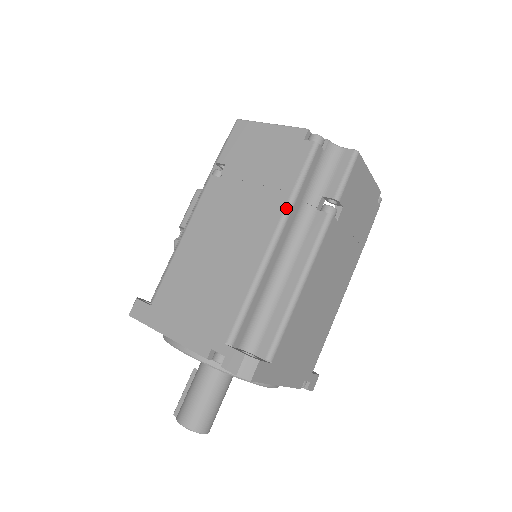
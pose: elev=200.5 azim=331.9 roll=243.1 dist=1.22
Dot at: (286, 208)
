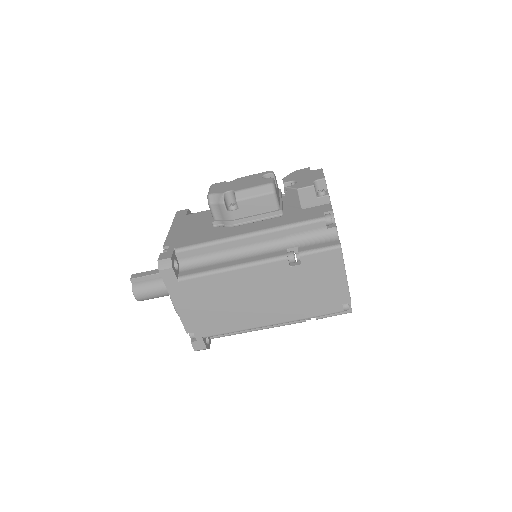
Dot at: occluded
